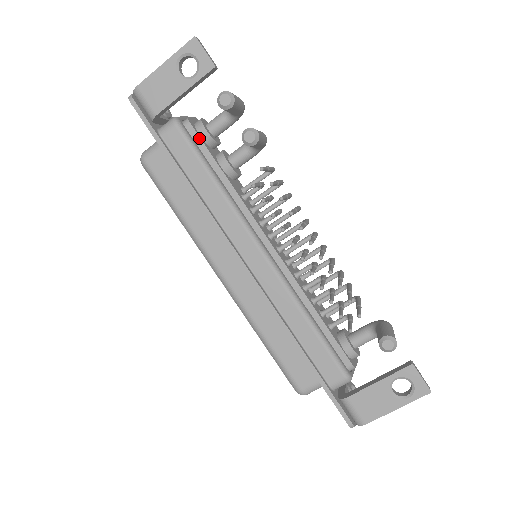
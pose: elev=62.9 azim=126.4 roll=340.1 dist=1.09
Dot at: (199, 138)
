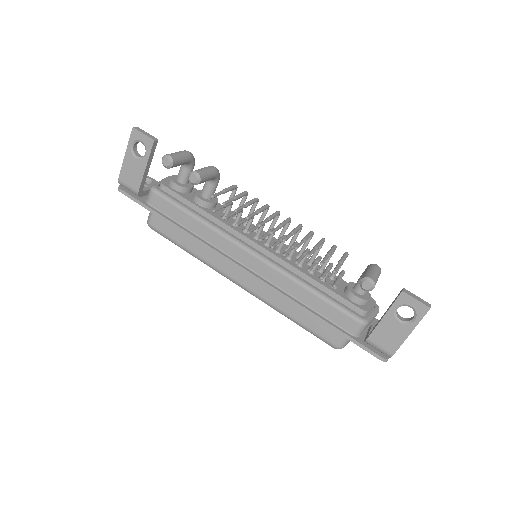
Dot at: (173, 192)
